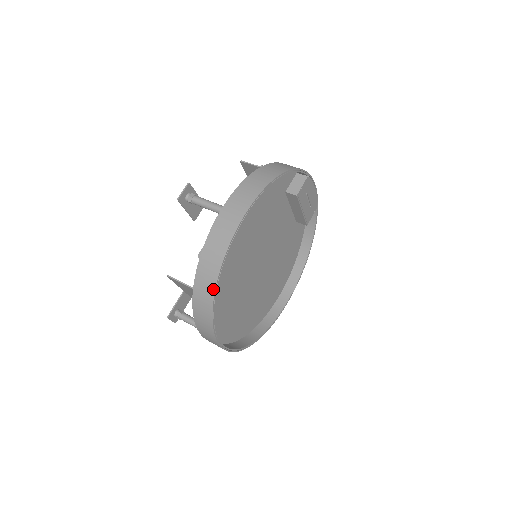
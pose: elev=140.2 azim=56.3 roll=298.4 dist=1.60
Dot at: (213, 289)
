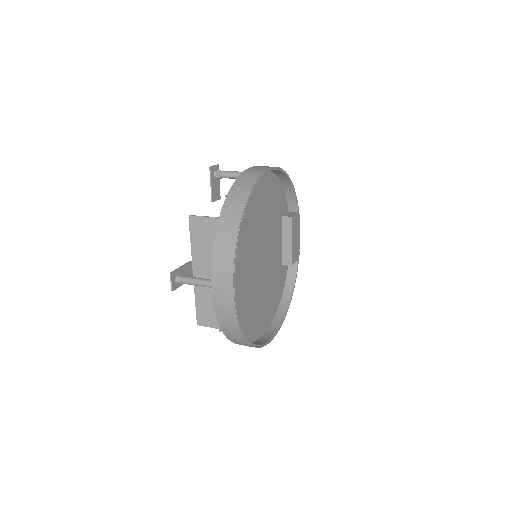
Dot at: (244, 201)
